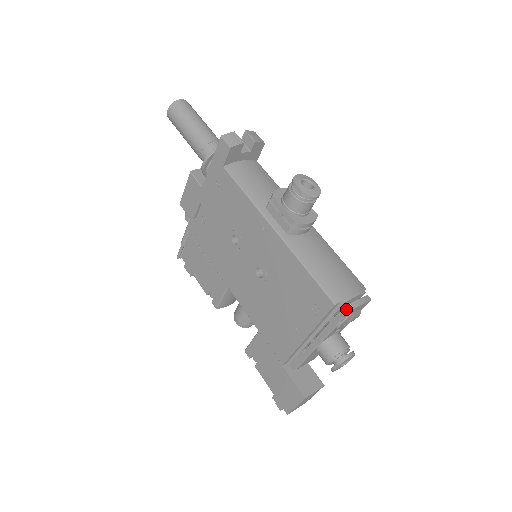
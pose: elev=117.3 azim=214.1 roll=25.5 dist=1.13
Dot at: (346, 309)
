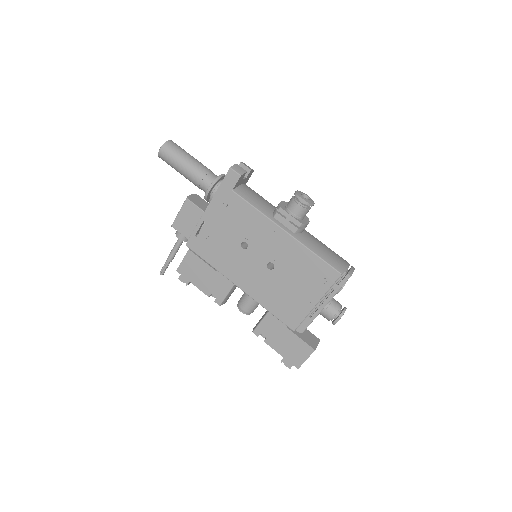
Dot at: (347, 276)
